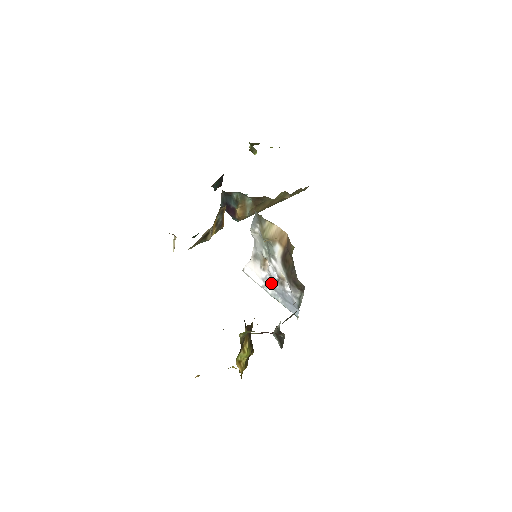
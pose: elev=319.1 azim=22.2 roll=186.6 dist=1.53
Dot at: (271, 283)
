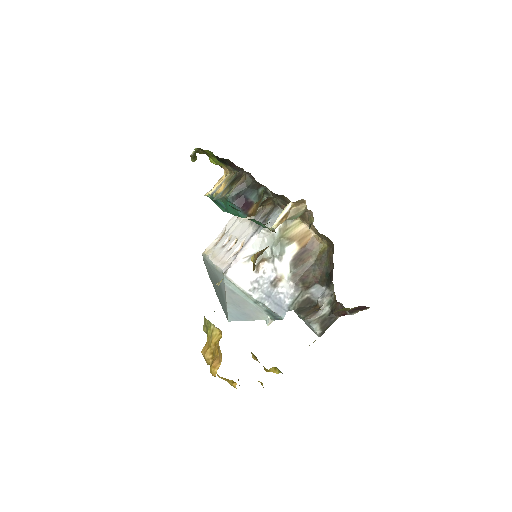
Dot at: (261, 286)
